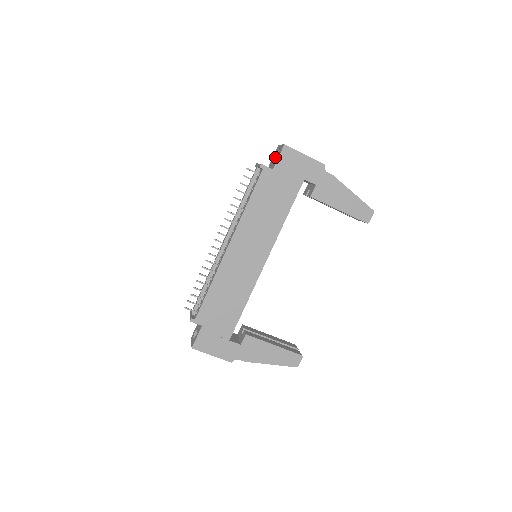
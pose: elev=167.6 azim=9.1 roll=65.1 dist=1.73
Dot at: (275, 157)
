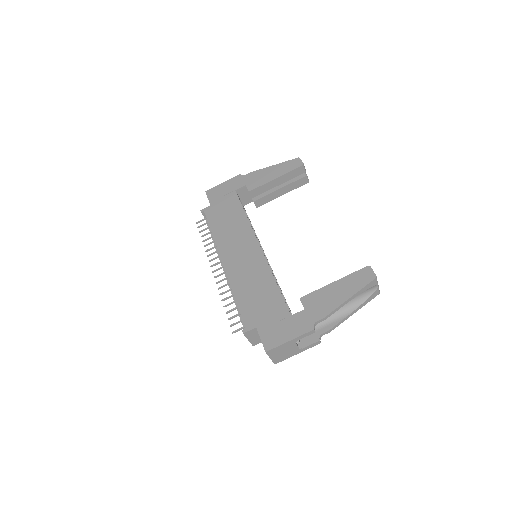
Dot at: occluded
